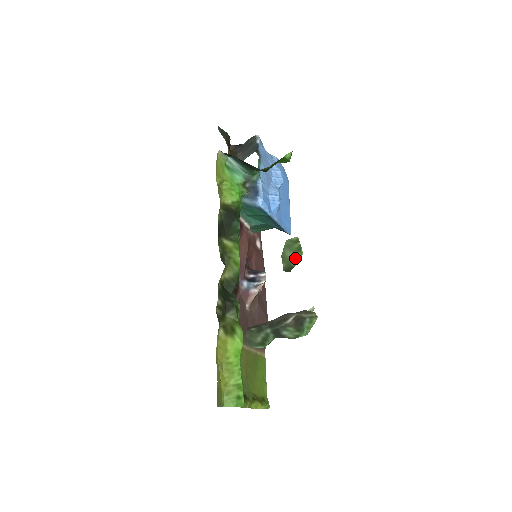
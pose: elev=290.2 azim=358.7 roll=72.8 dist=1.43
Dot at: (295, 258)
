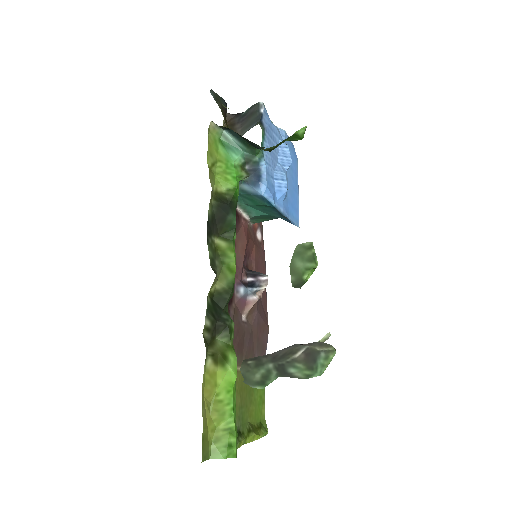
Dot at: (307, 270)
